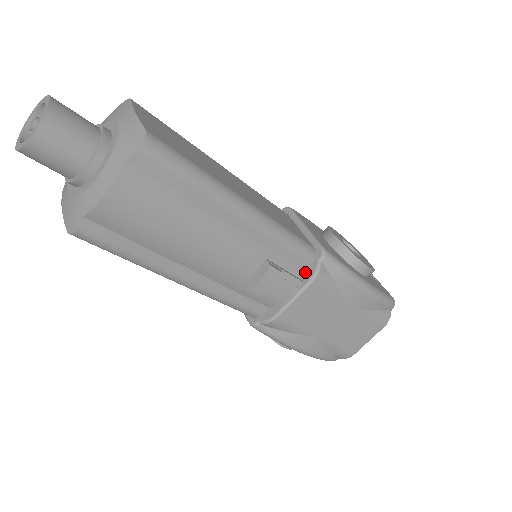
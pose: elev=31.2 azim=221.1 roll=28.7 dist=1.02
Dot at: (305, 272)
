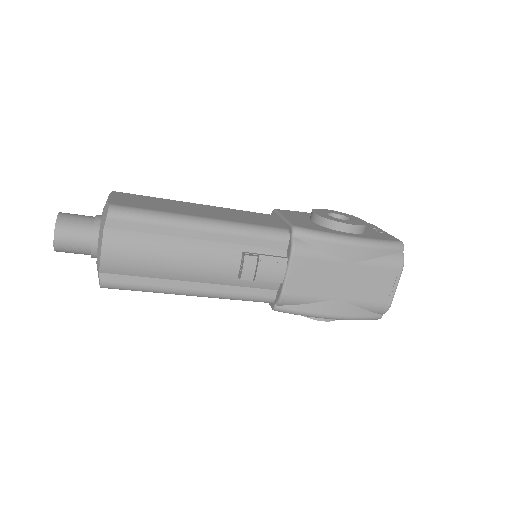
Dot at: (287, 250)
